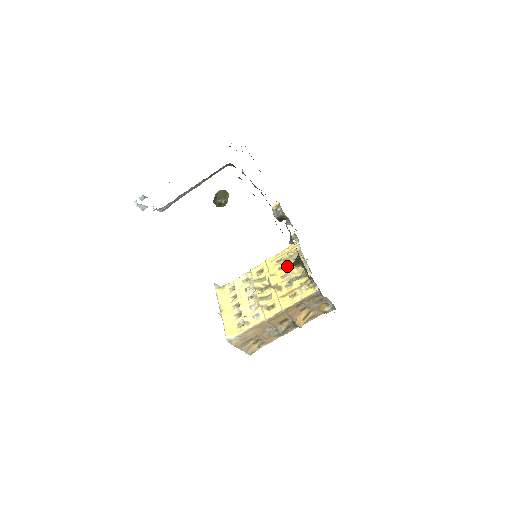
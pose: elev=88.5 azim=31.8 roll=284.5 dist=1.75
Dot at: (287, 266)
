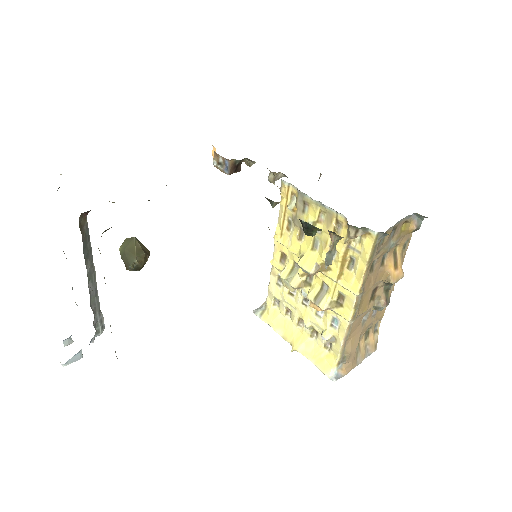
Dot at: occluded
